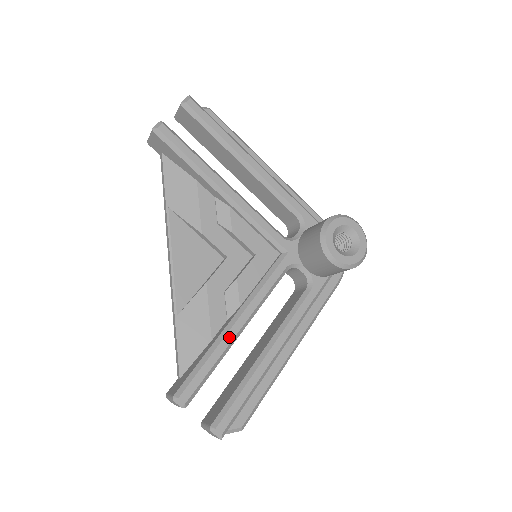
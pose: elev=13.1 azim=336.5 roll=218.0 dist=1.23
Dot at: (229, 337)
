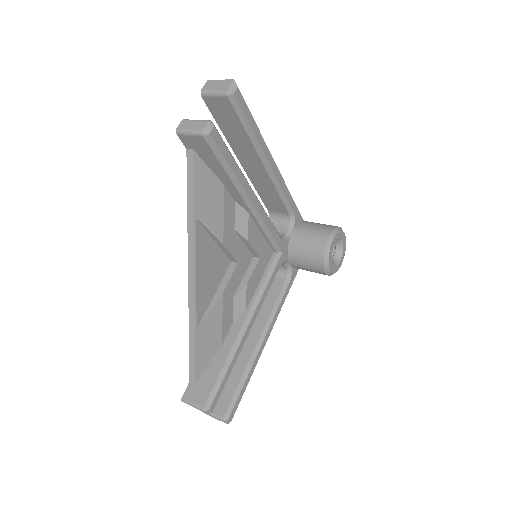
Dot at: (242, 344)
